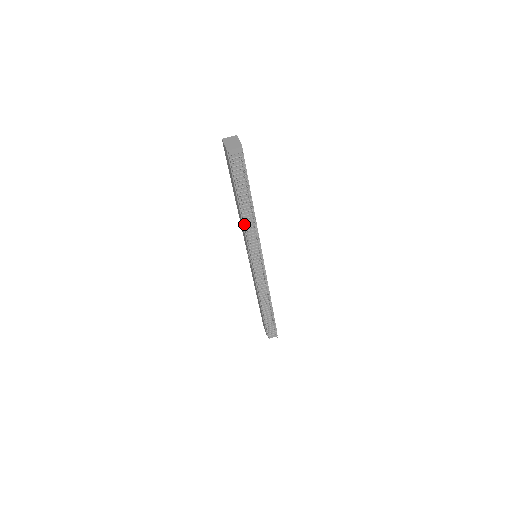
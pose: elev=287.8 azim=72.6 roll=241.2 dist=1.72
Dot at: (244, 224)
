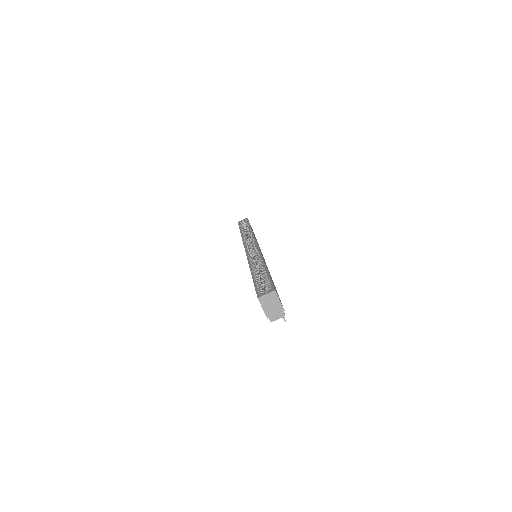
Dot at: occluded
